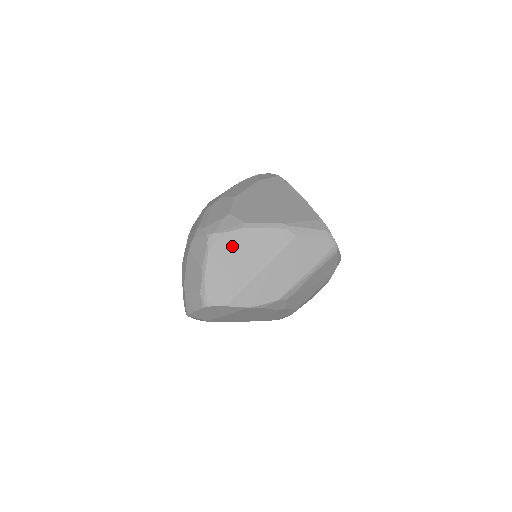
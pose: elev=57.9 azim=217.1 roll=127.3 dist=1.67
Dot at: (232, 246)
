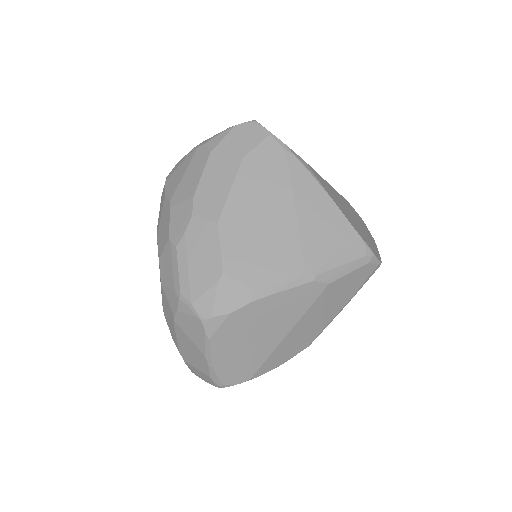
Dot at: (241, 325)
